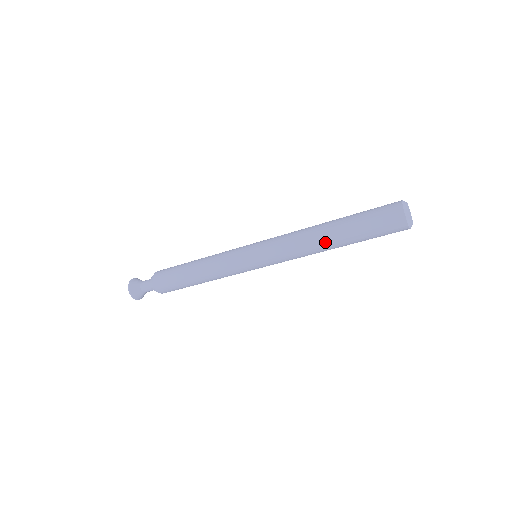
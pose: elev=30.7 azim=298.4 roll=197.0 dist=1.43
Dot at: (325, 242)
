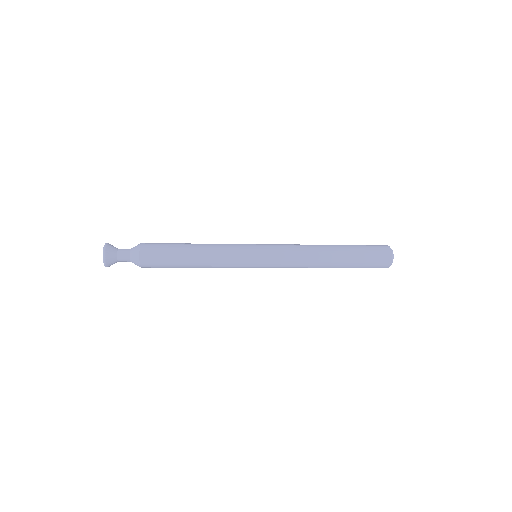
Dot at: (326, 266)
